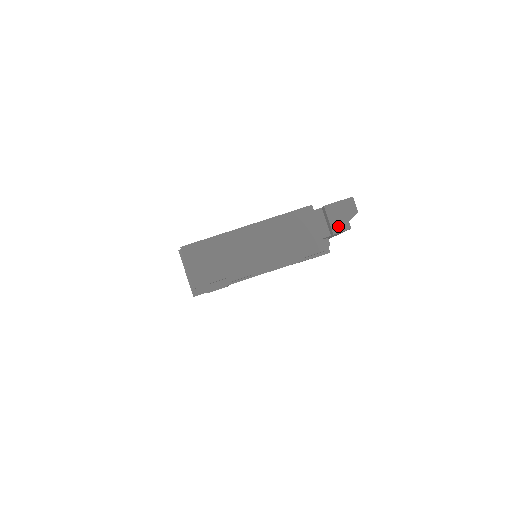
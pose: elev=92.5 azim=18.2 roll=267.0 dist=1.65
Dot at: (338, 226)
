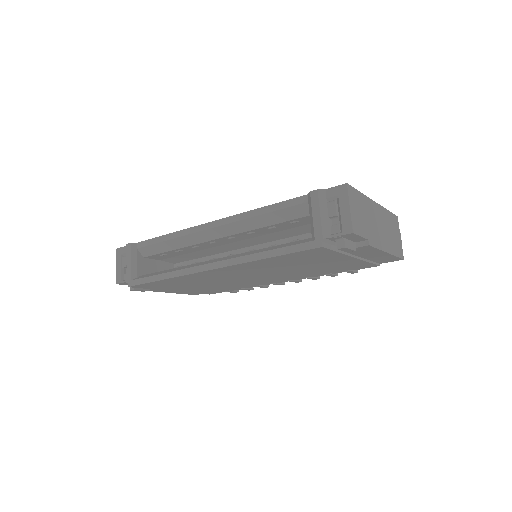
Dot at: occluded
